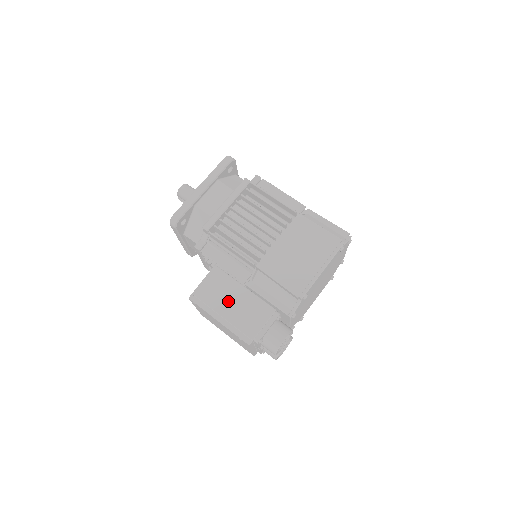
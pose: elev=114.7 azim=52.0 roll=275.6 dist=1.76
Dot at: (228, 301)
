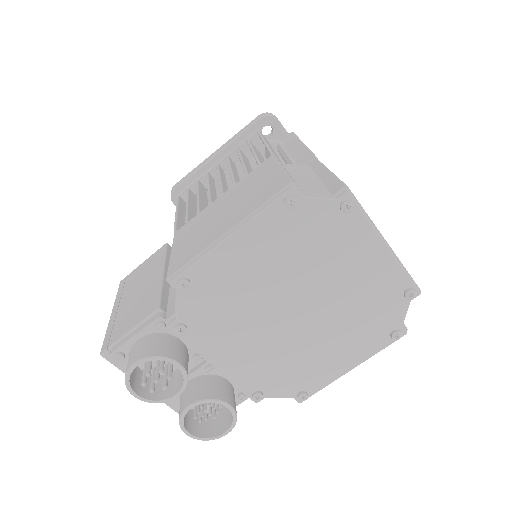
Dot at: (138, 288)
